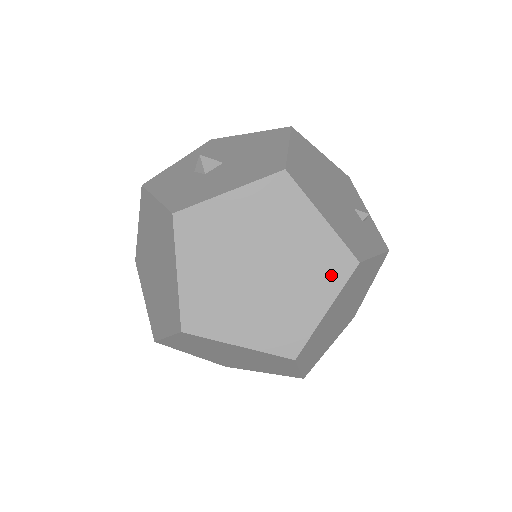
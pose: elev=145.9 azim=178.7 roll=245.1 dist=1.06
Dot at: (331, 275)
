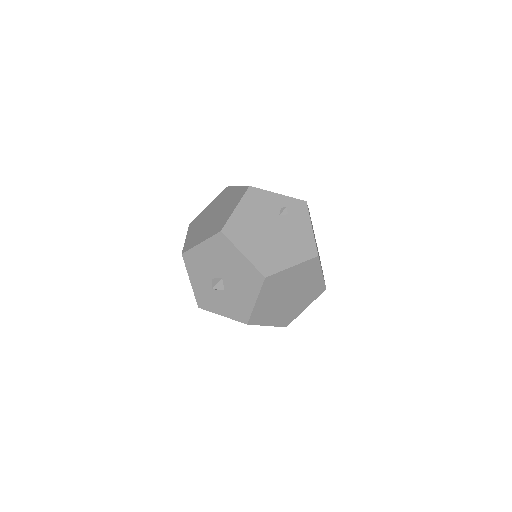
Dot at: (313, 269)
